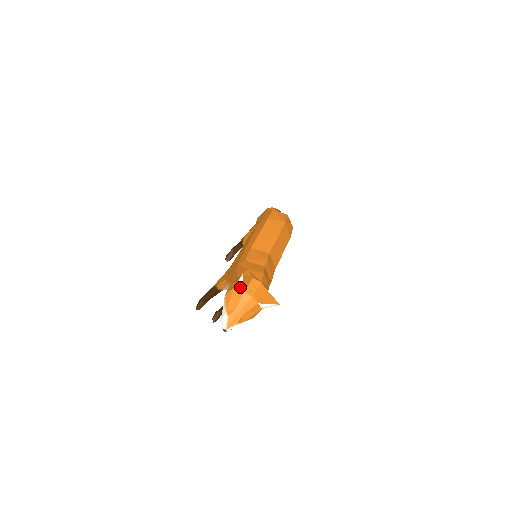
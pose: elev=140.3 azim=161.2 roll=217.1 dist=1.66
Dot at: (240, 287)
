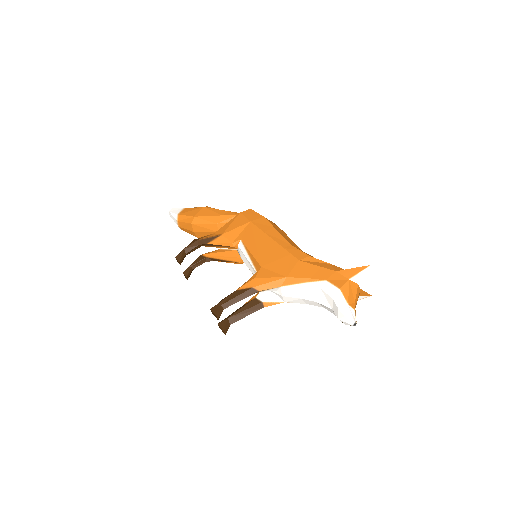
Dot at: (357, 279)
